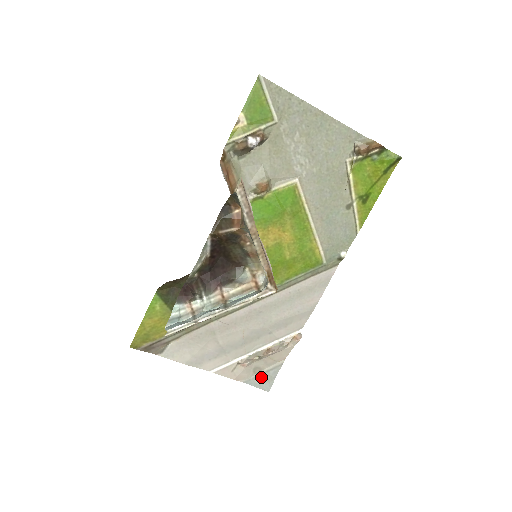
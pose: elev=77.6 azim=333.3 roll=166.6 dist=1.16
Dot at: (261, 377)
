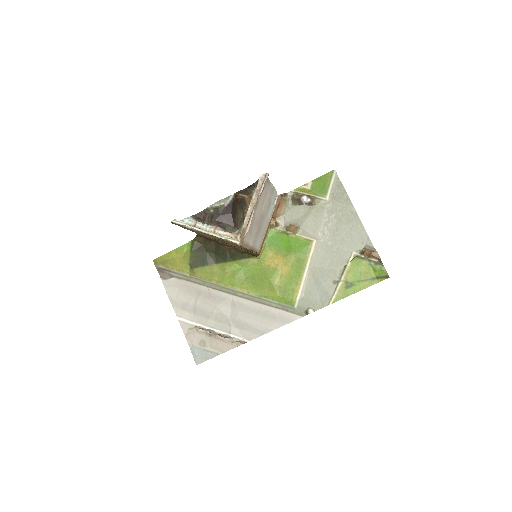
Dot at: (201, 351)
